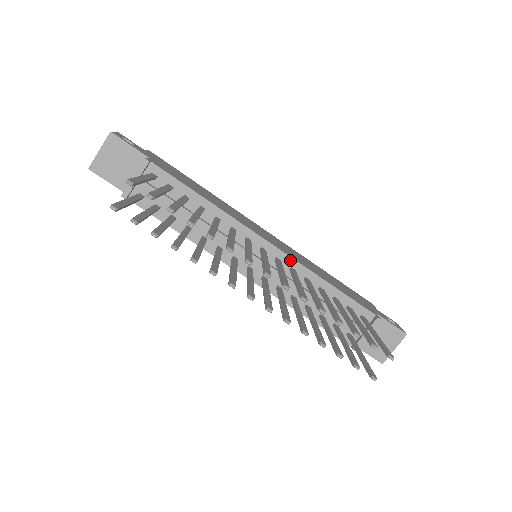
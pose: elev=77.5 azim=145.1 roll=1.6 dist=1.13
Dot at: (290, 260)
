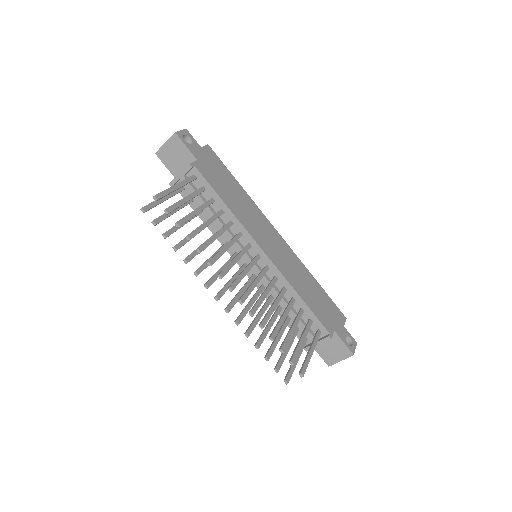
Dot at: (276, 270)
